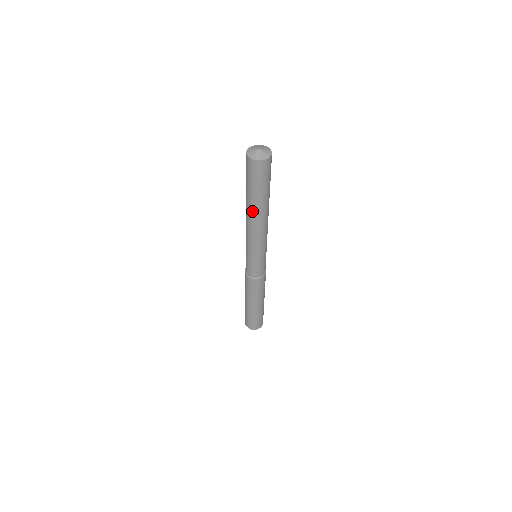
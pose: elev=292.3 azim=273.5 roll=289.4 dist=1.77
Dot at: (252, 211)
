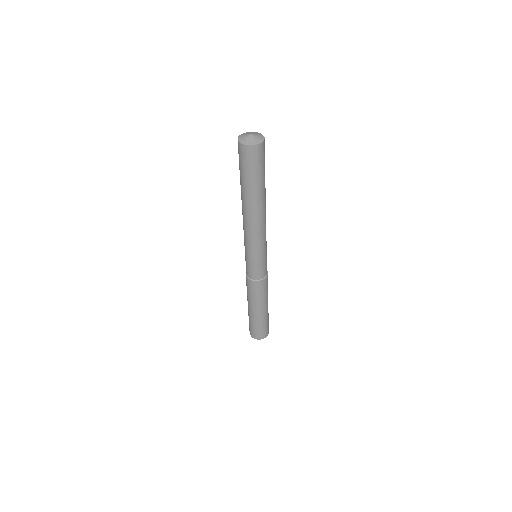
Dot at: (259, 203)
